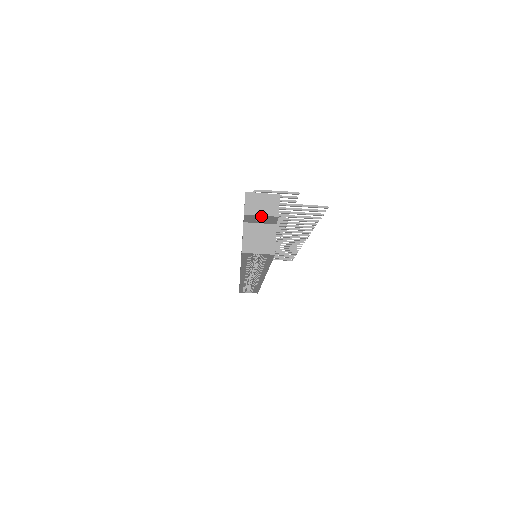
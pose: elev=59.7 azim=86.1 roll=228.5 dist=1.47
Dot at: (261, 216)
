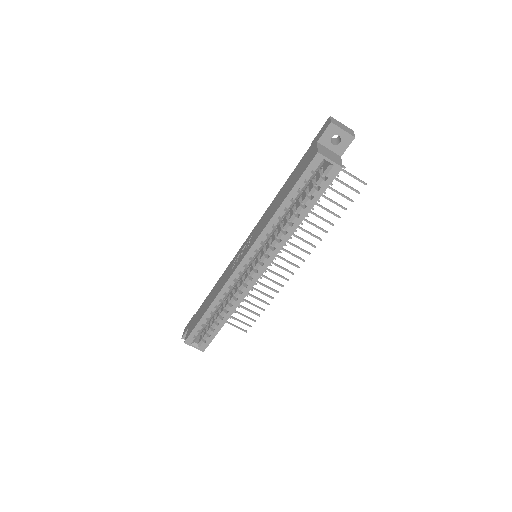
Dot at: (342, 131)
